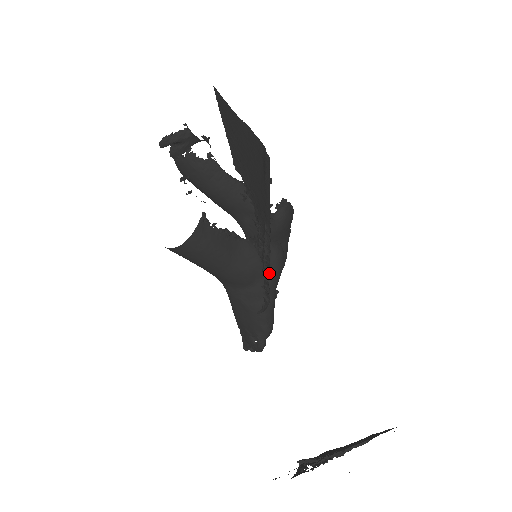
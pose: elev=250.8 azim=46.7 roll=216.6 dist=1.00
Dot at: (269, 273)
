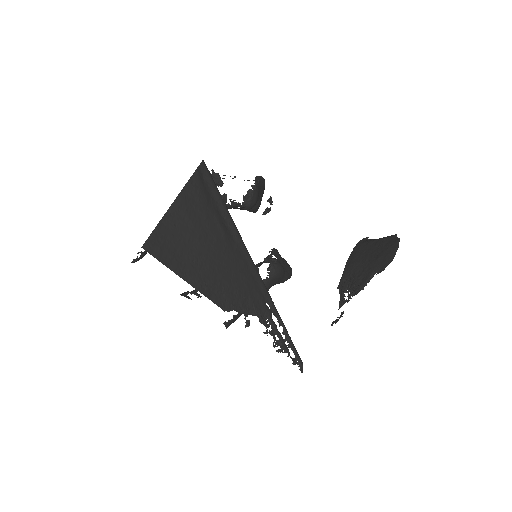
Dot at: (277, 281)
